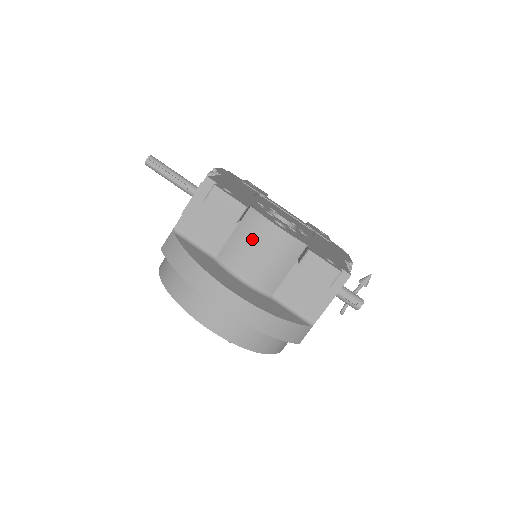
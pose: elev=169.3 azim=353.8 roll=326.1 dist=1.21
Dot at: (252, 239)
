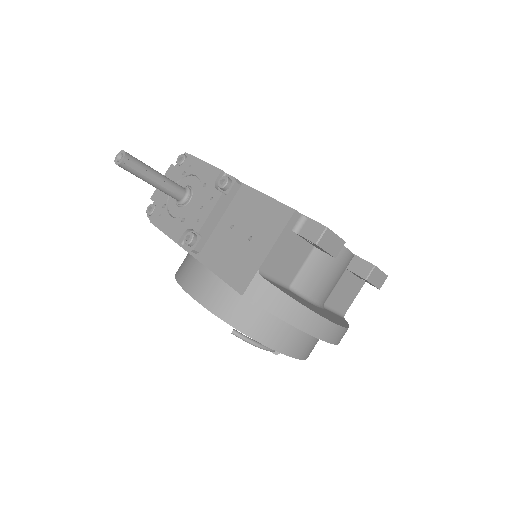
Dot at: (326, 264)
